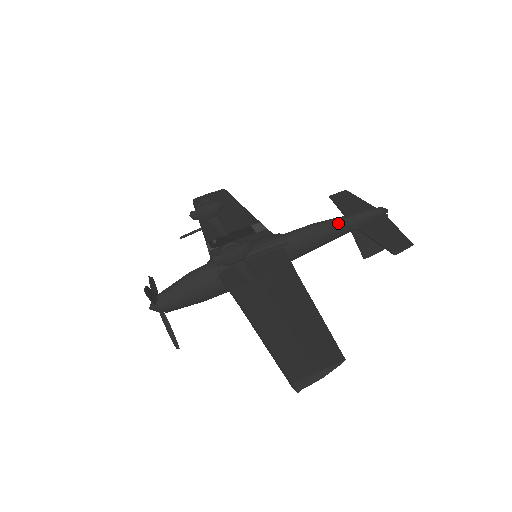
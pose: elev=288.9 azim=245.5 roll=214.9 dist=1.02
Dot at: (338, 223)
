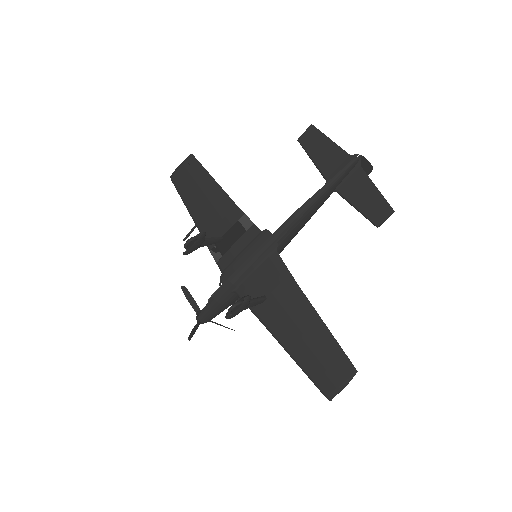
Dot at: (316, 201)
